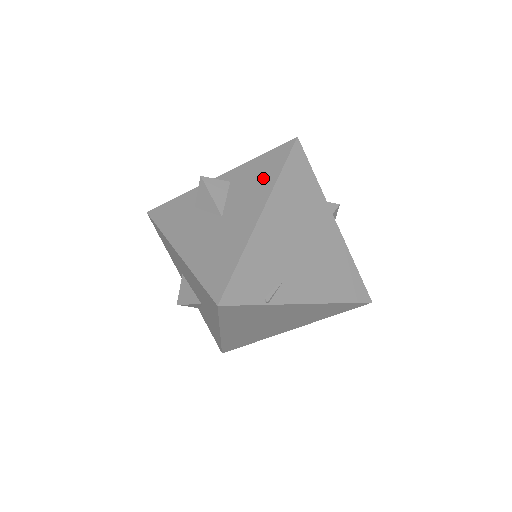
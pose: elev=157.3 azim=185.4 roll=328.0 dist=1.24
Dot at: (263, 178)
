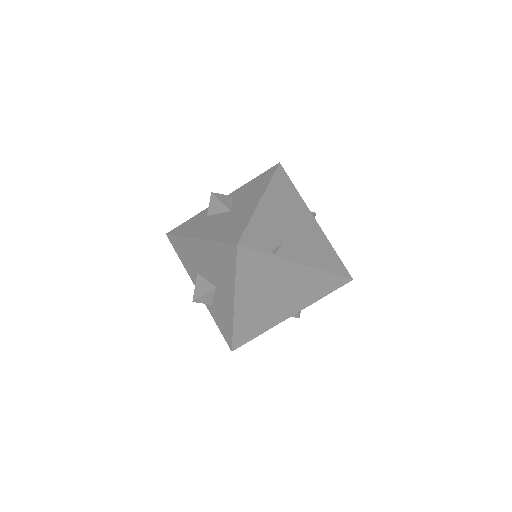
Dot at: (259, 185)
